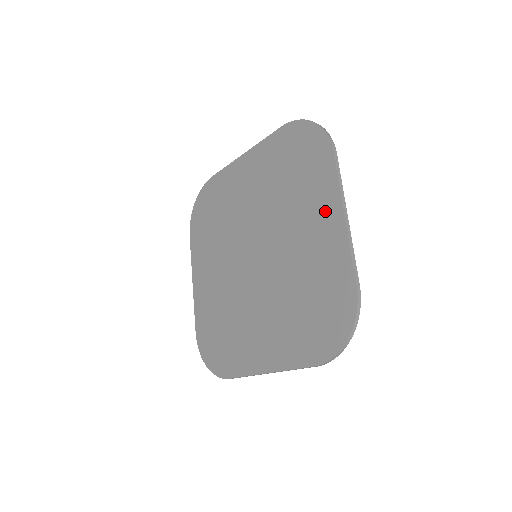
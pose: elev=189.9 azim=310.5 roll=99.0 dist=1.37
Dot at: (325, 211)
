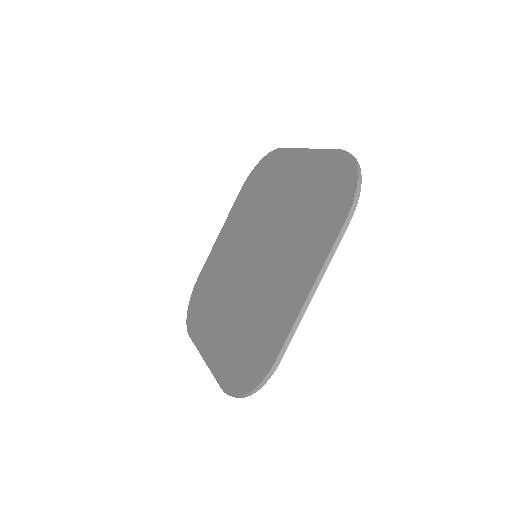
Dot at: (305, 270)
